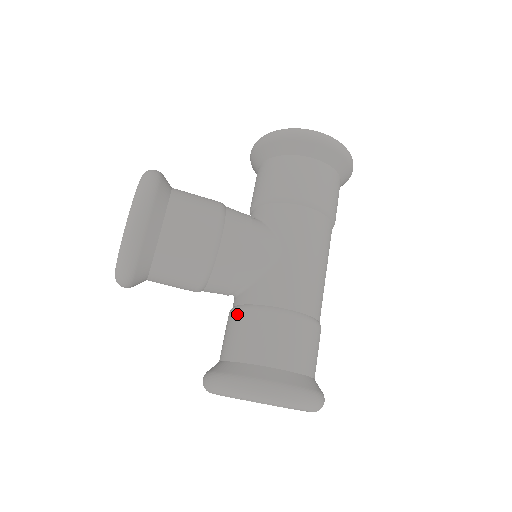
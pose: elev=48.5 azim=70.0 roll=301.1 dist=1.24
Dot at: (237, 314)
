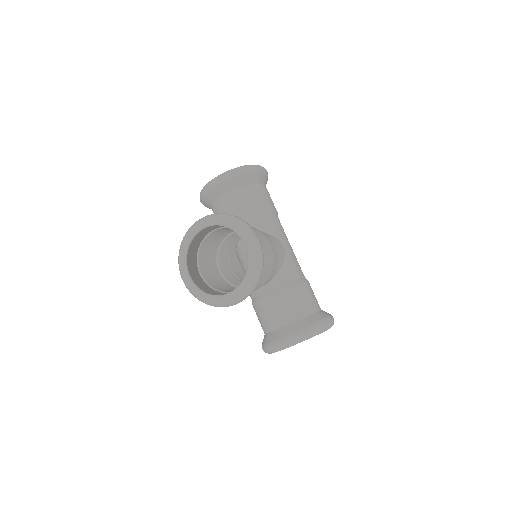
Dot at: (281, 293)
